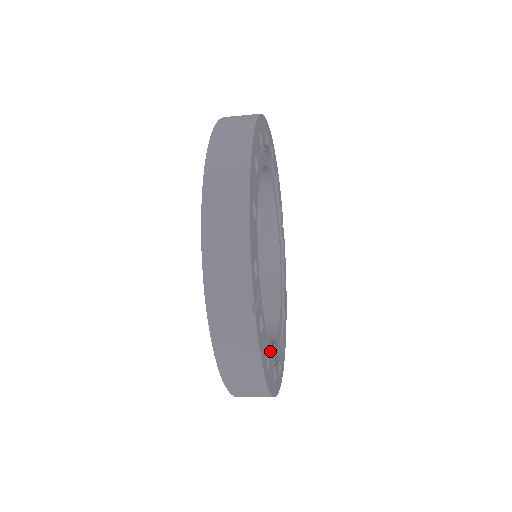
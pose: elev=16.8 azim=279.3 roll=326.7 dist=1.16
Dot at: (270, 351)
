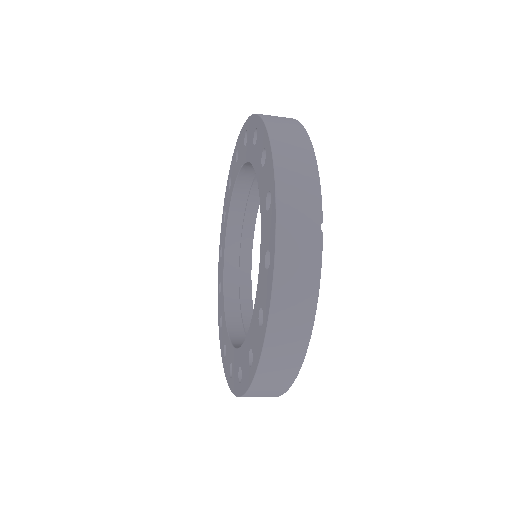
Dot at: occluded
